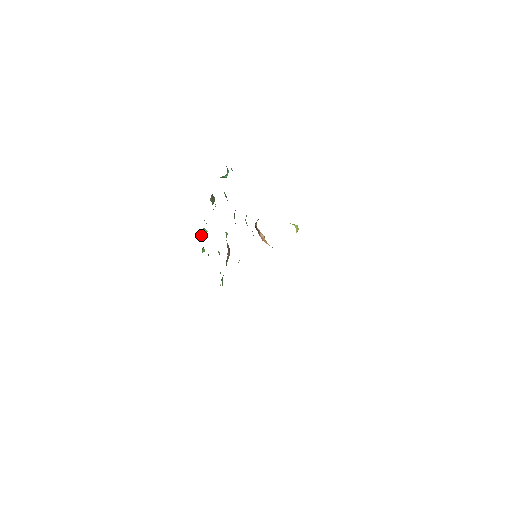
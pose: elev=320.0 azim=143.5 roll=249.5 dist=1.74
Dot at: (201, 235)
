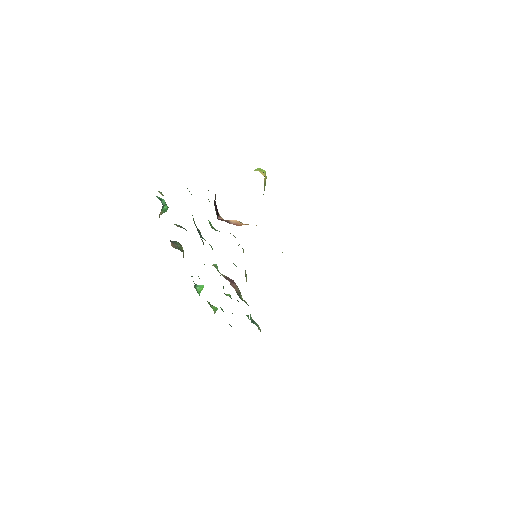
Dot at: (199, 295)
